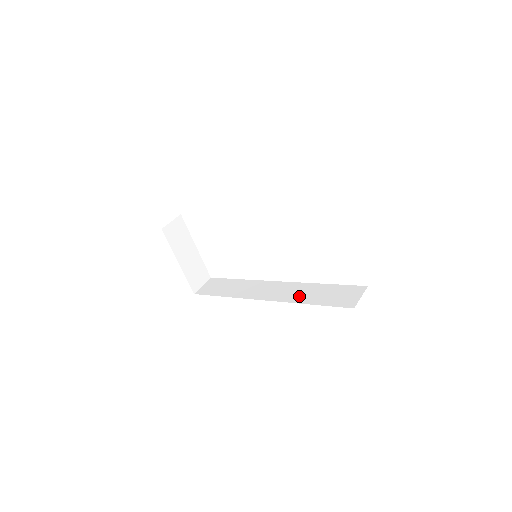
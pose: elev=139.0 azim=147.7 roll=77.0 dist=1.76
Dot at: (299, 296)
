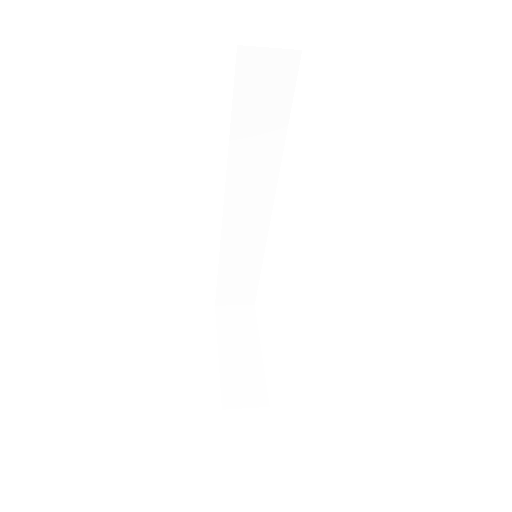
Dot at: occluded
